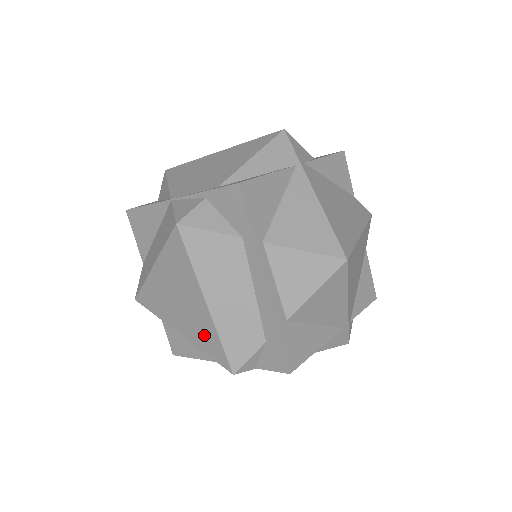
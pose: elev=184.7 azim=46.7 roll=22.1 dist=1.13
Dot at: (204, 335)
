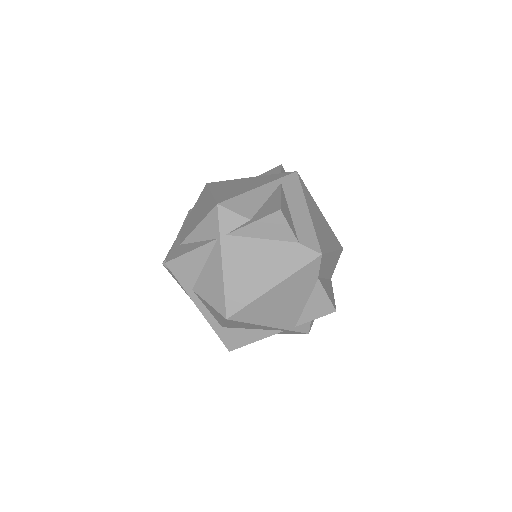
Dot at: occluded
